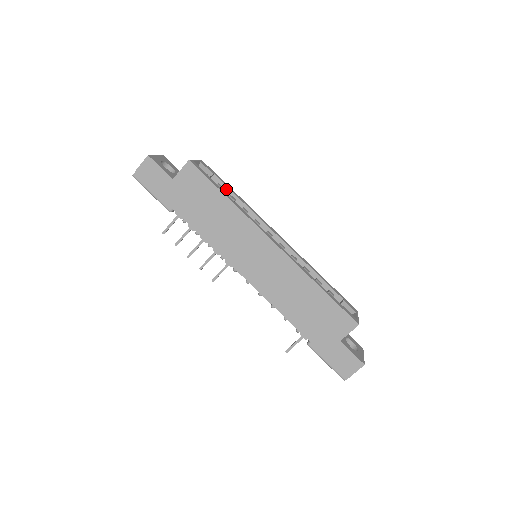
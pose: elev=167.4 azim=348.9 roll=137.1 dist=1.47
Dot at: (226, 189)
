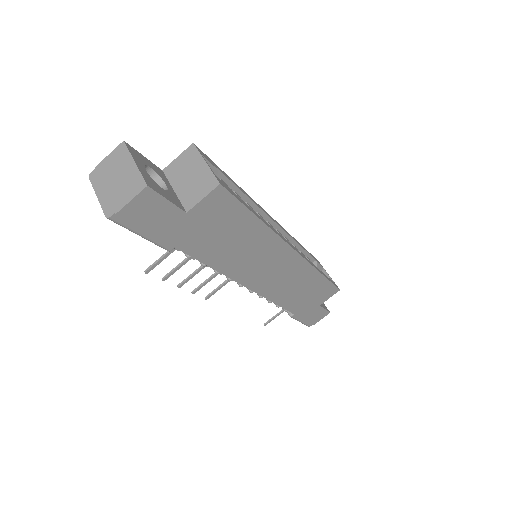
Dot at: (229, 184)
